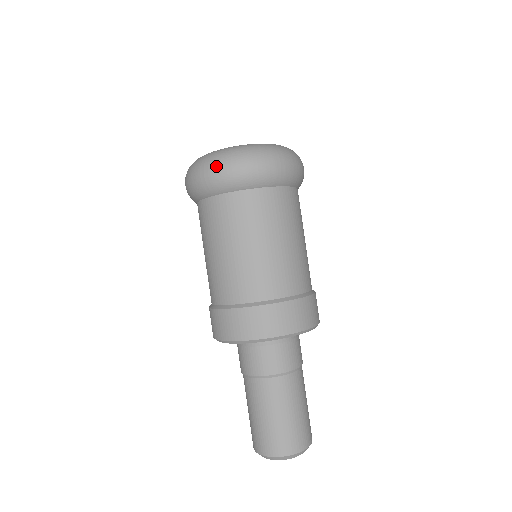
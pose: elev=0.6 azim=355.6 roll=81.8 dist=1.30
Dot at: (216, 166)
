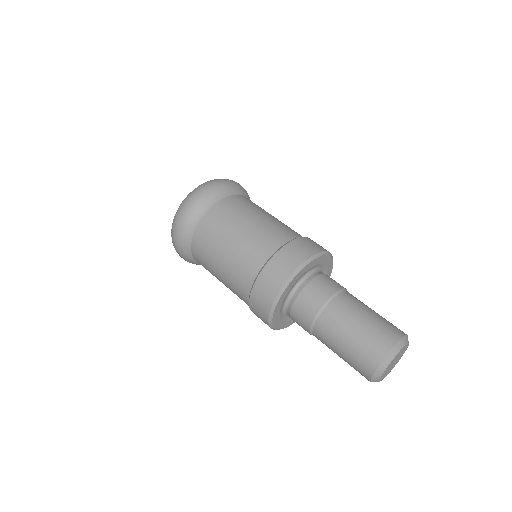
Dot at: (173, 237)
